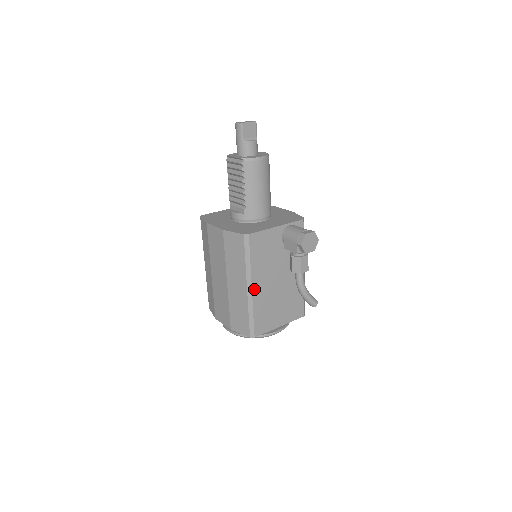
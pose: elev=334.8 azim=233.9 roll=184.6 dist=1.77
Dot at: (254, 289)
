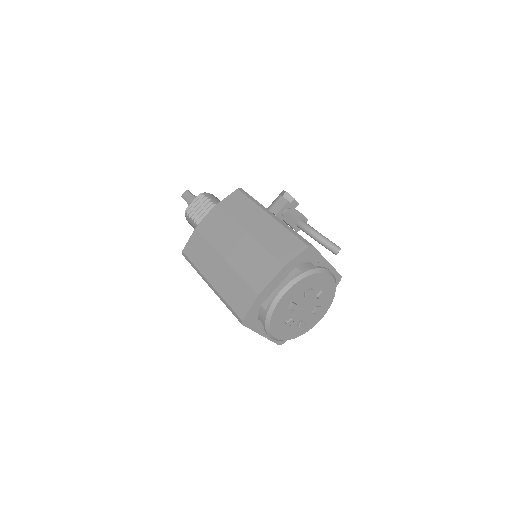
Dot at: occluded
